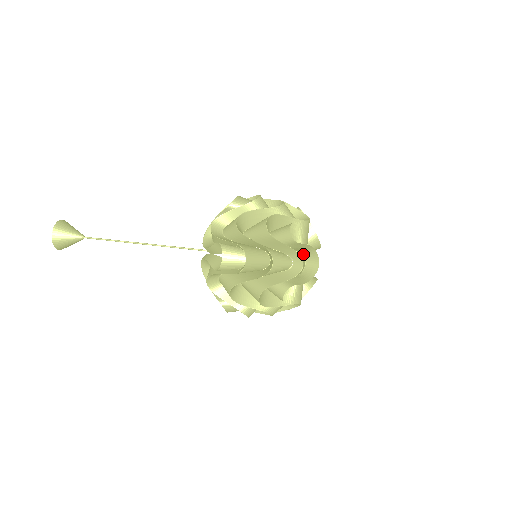
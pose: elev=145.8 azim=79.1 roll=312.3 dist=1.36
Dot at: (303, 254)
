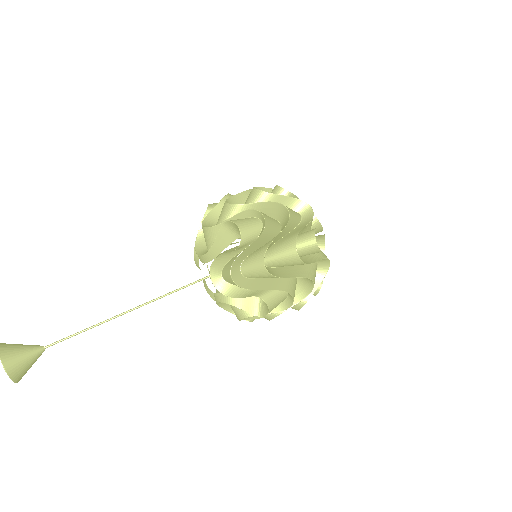
Dot at: occluded
